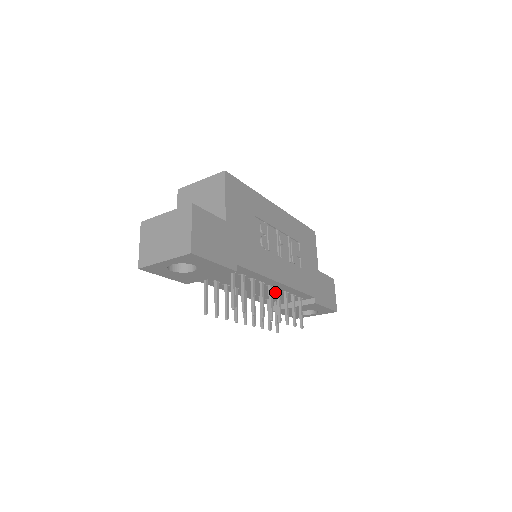
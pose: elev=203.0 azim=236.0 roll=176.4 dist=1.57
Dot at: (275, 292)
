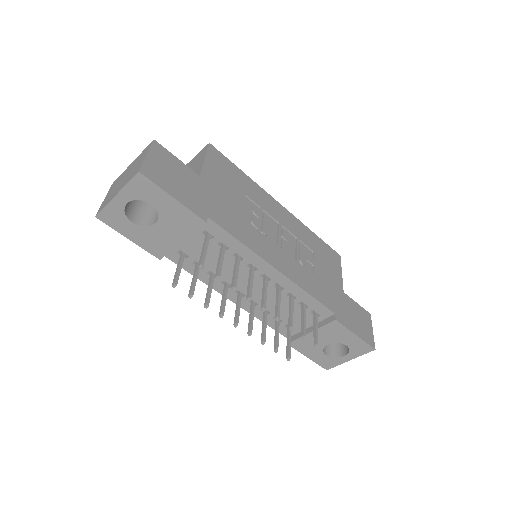
Dot at: occluded
